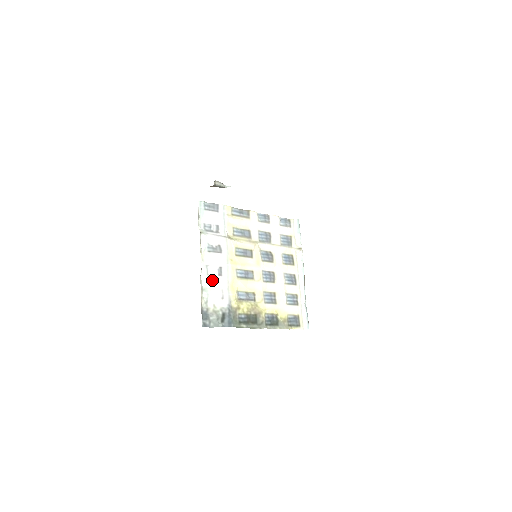
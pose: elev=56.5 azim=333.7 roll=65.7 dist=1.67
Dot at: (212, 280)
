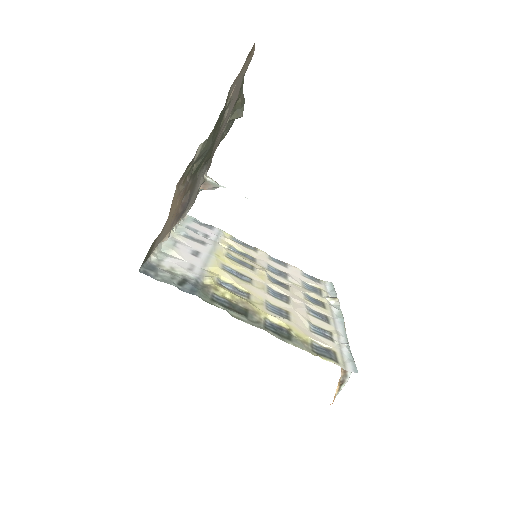
Dot at: (179, 252)
